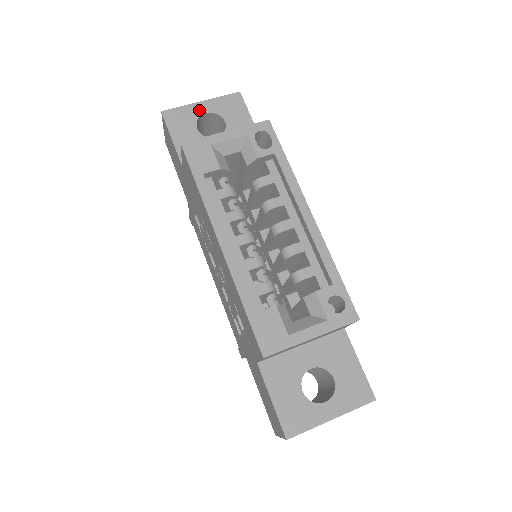
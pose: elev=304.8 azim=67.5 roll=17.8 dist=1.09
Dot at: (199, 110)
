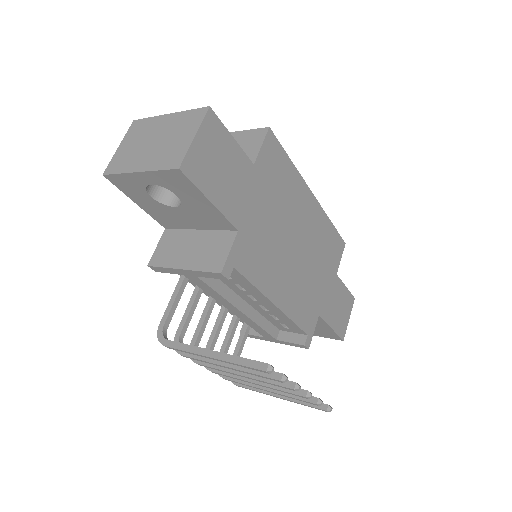
Dot at: occluded
